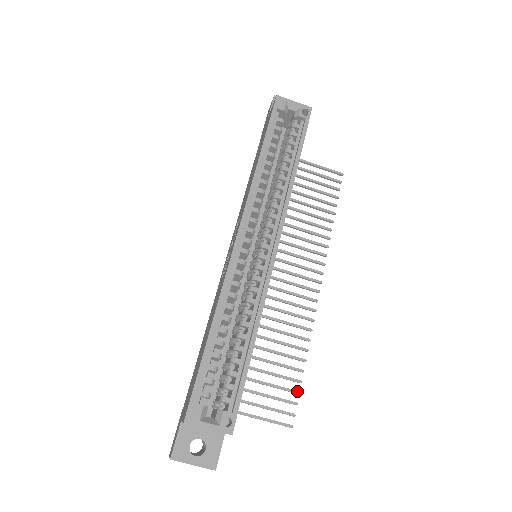
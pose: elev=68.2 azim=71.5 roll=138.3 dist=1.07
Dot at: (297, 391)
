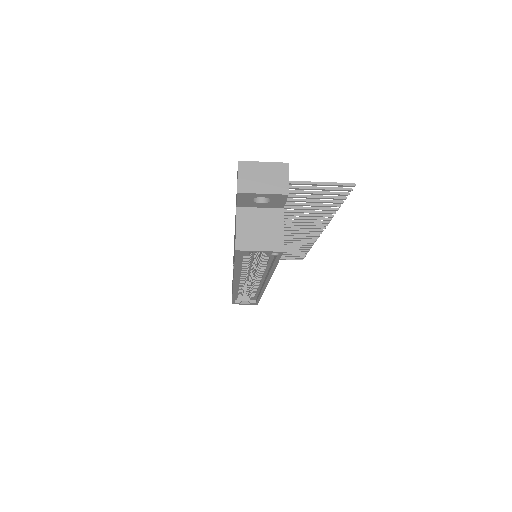
Dot at: occluded
